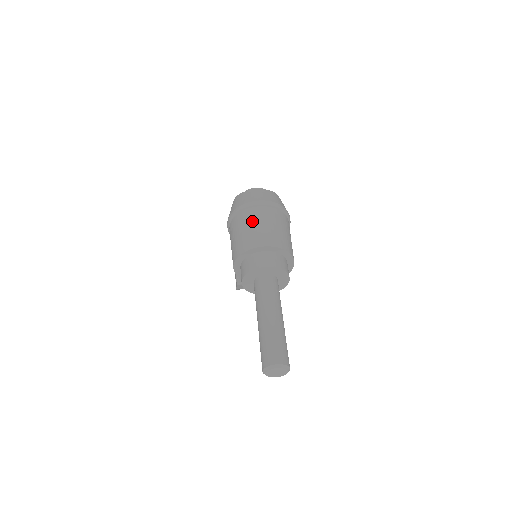
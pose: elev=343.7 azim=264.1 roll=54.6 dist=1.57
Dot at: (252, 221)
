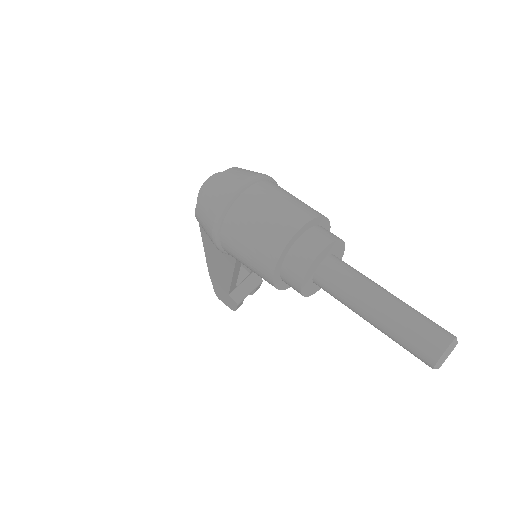
Dot at: (254, 213)
